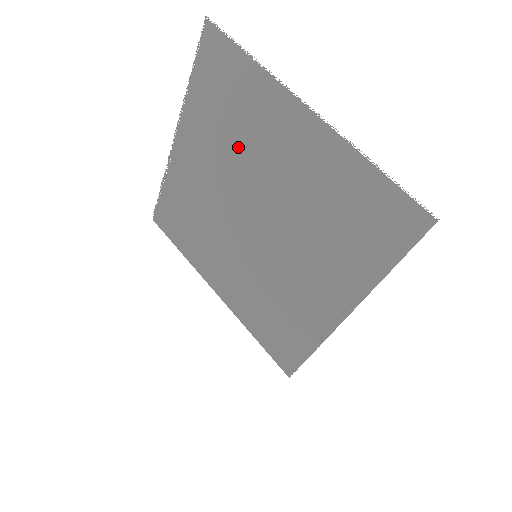
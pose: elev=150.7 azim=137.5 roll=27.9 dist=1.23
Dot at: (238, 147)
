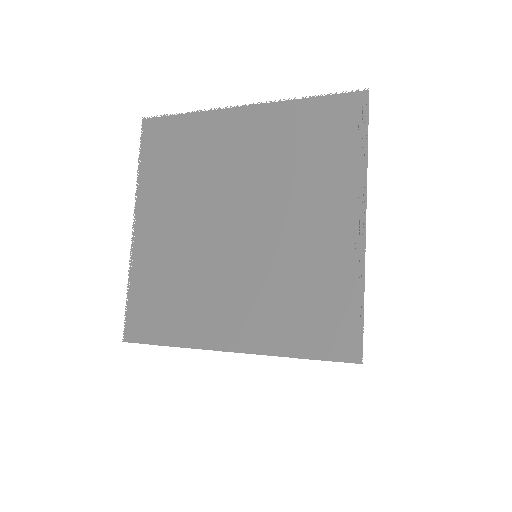
Dot at: (200, 177)
